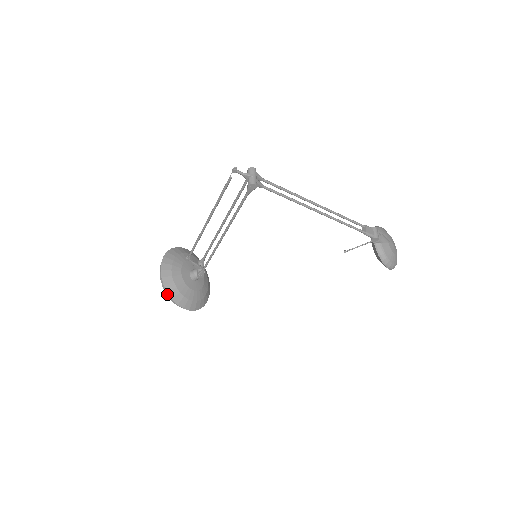
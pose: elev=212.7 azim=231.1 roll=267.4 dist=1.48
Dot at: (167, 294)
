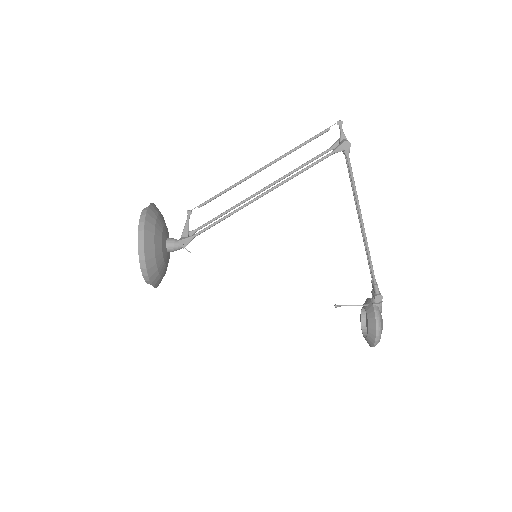
Dot at: (139, 233)
